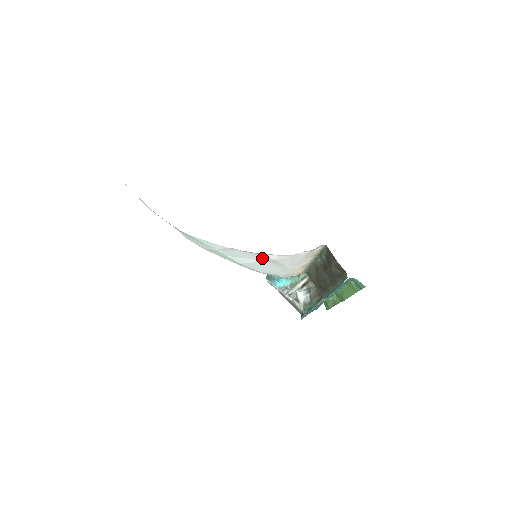
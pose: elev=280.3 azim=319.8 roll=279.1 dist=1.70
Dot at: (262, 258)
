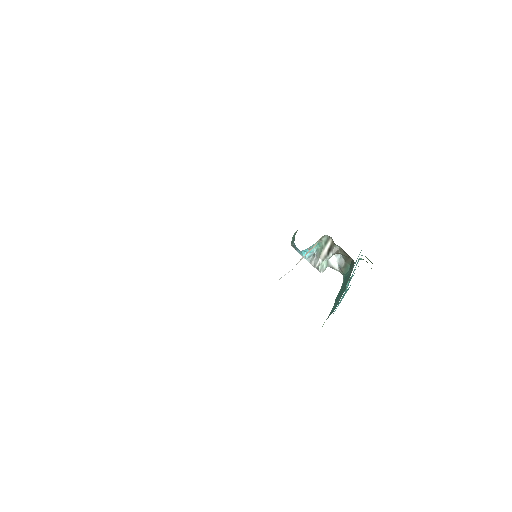
Dot at: occluded
